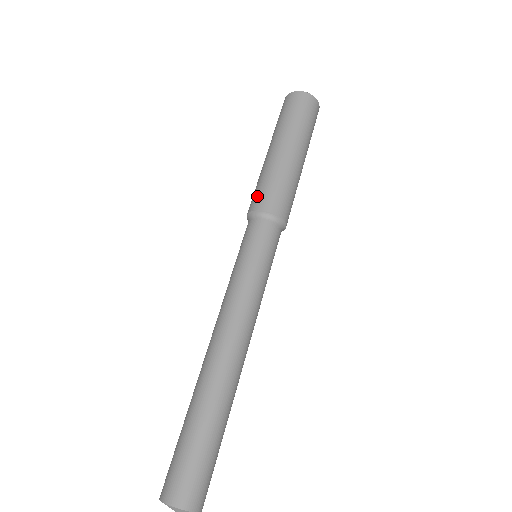
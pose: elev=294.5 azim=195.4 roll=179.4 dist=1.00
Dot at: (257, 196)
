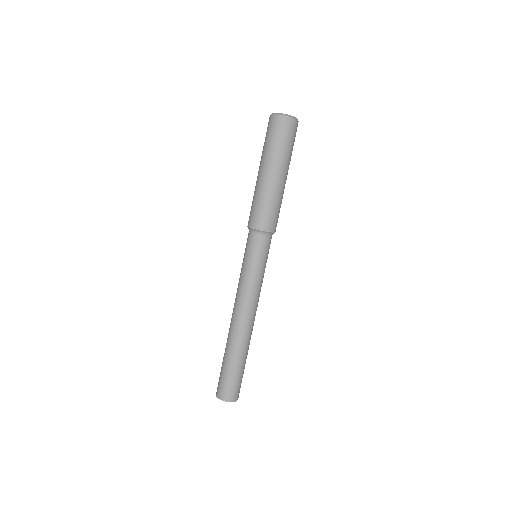
Dot at: (251, 215)
